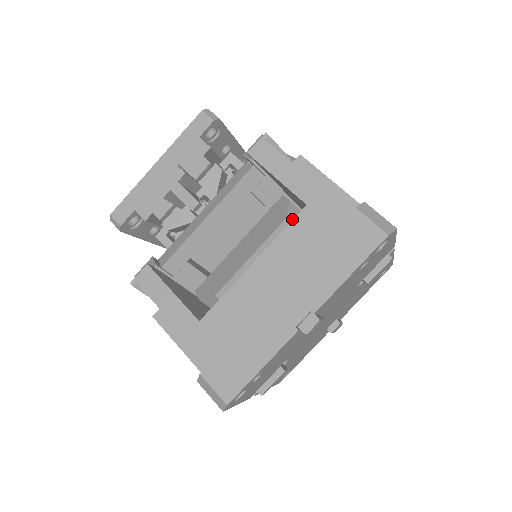
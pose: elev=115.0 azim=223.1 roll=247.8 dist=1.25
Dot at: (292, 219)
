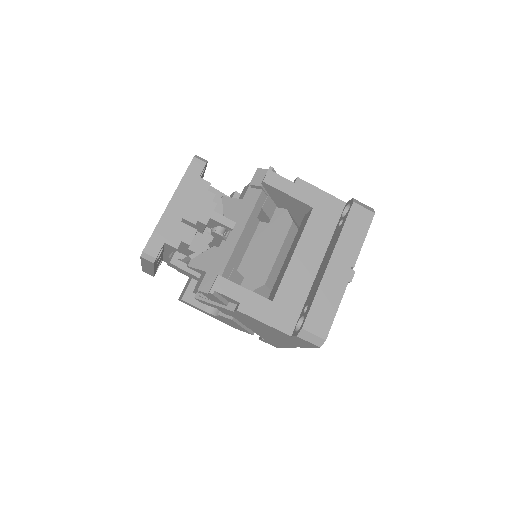
Dot at: (293, 221)
